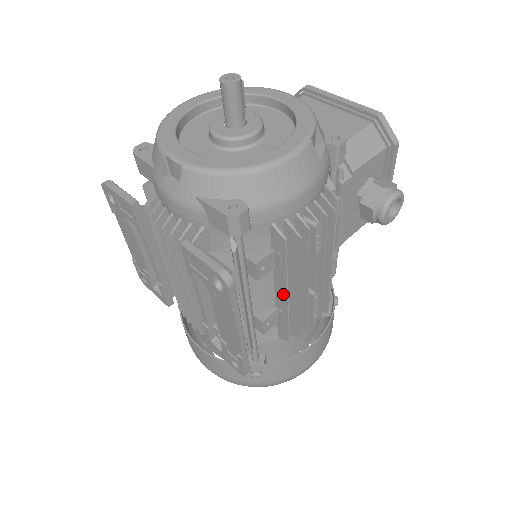
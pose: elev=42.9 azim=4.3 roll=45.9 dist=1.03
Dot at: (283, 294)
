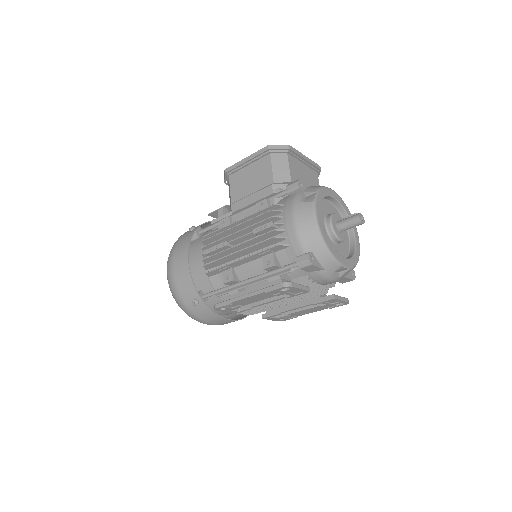
Dot at: occluded
